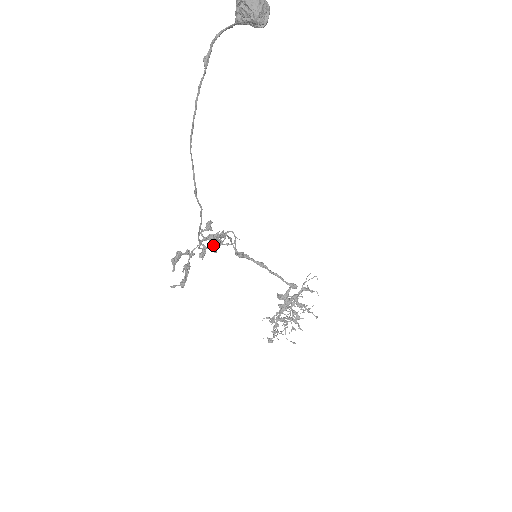
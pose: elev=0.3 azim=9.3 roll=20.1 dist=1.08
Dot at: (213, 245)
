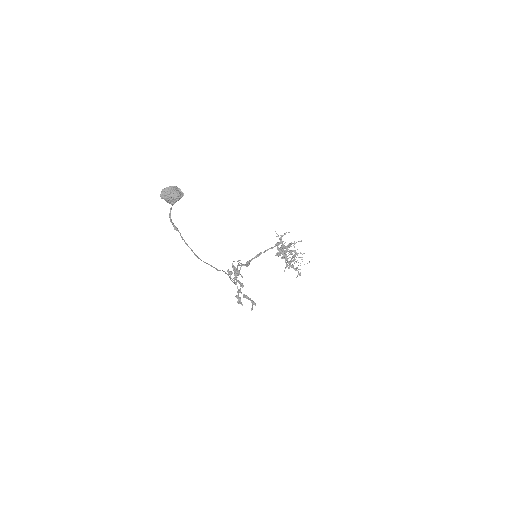
Dot at: occluded
